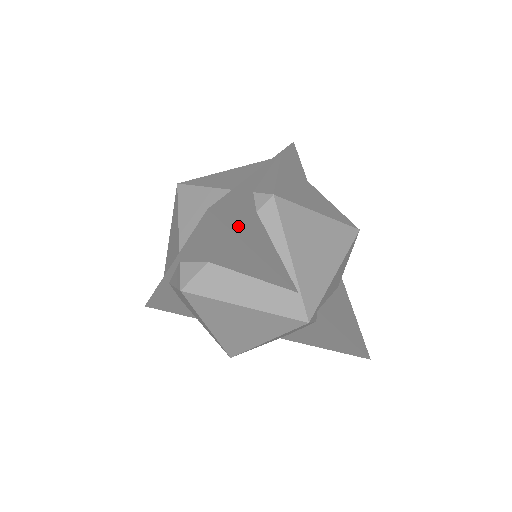
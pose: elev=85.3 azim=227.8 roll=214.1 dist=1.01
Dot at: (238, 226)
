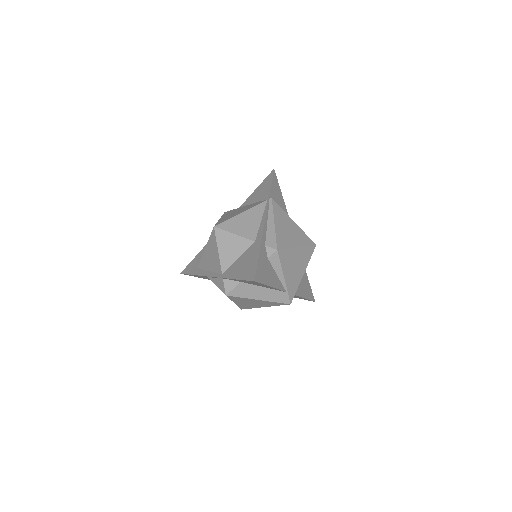
Dot at: (264, 278)
